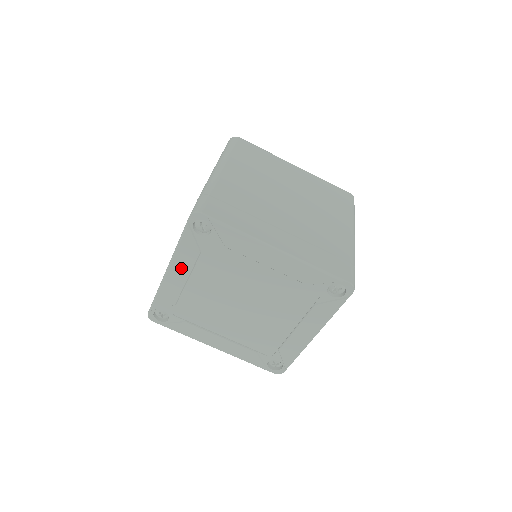
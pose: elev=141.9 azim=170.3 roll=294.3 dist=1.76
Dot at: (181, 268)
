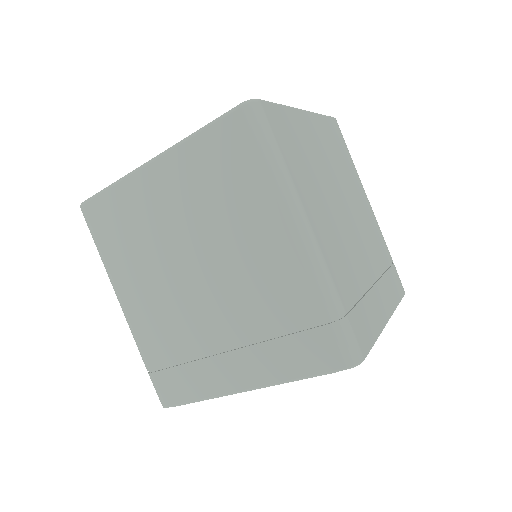
Dot at: occluded
